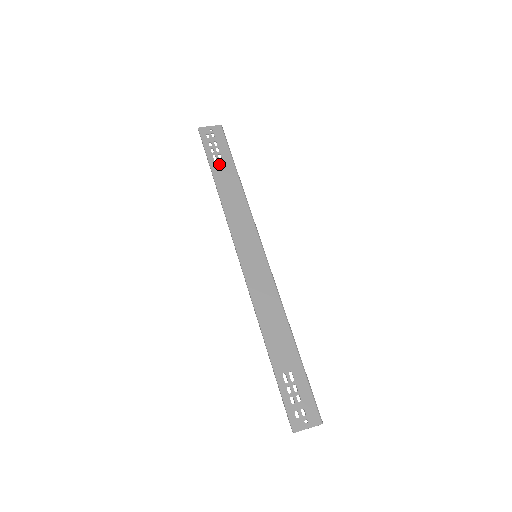
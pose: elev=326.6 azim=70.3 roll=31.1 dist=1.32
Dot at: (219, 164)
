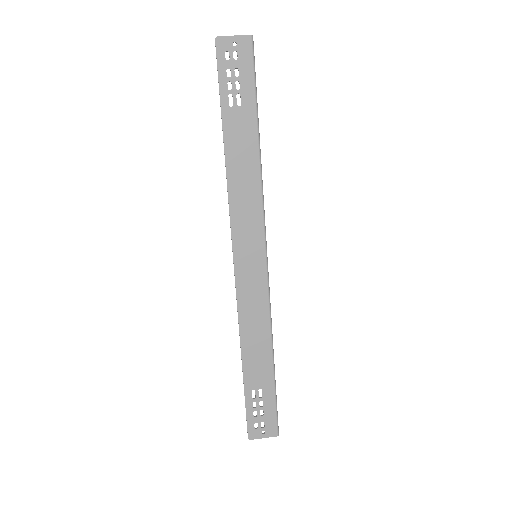
Dot at: (235, 113)
